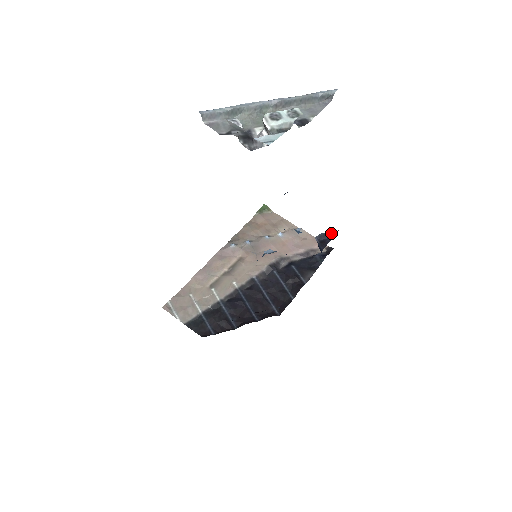
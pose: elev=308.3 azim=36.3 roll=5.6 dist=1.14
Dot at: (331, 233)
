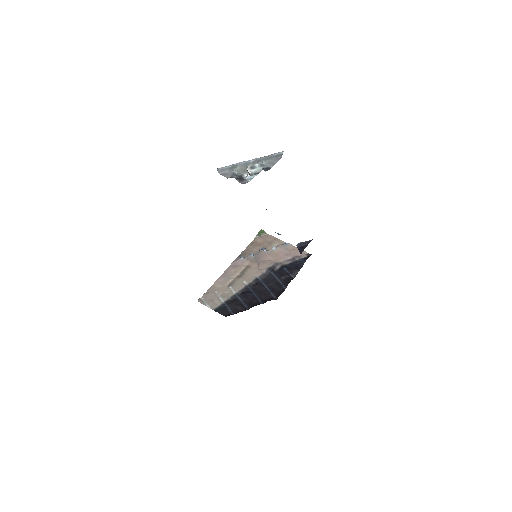
Dot at: (307, 242)
